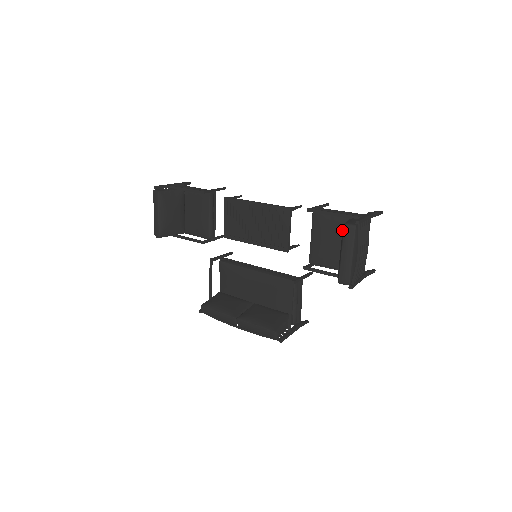
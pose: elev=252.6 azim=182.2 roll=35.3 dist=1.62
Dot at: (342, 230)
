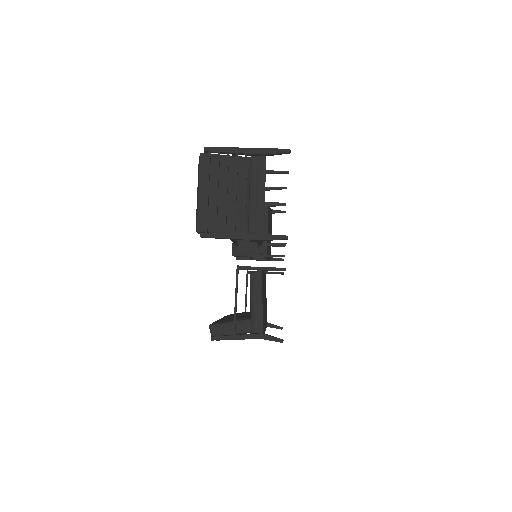
Dot at: occluded
